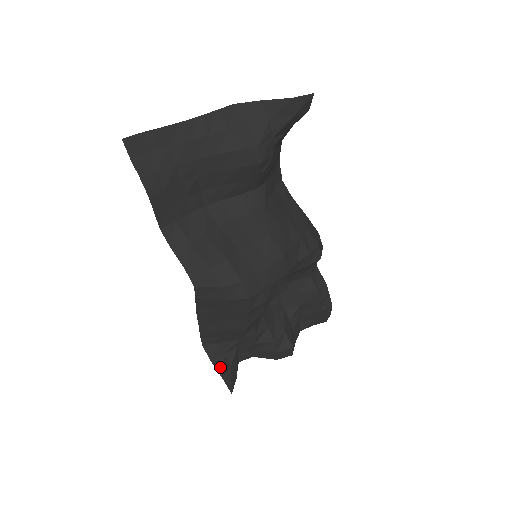
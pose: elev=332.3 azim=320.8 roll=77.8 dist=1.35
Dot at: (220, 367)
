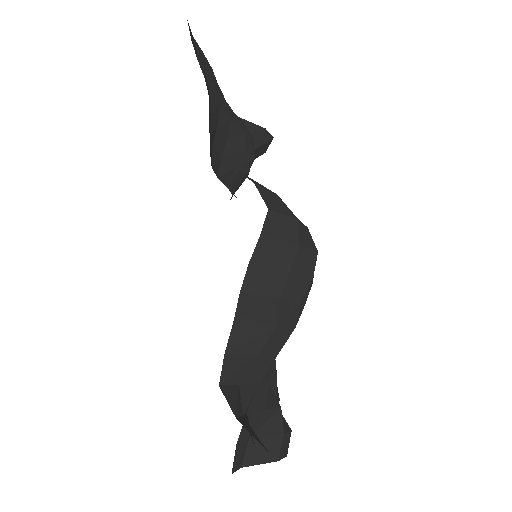
Dot at: (253, 433)
